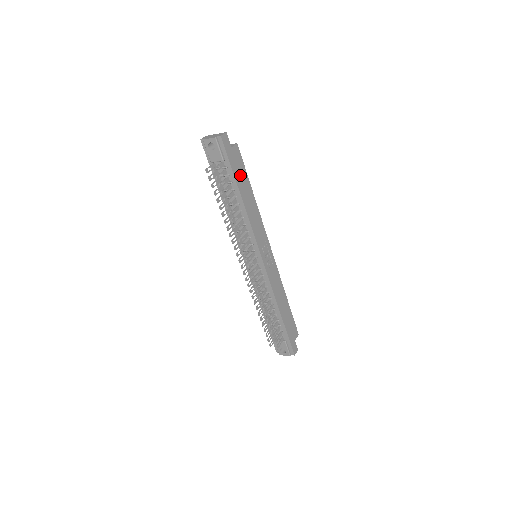
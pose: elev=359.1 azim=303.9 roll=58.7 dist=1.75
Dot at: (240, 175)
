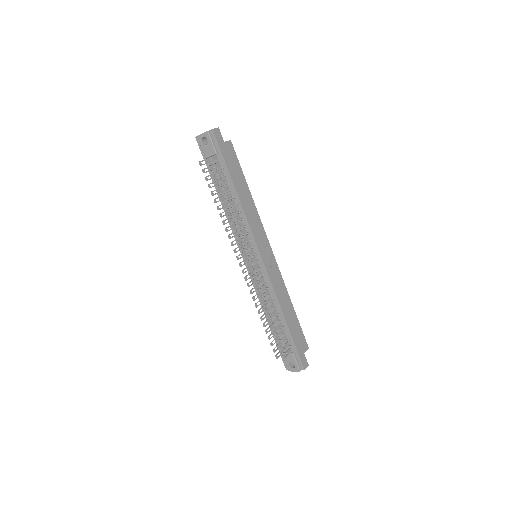
Dot at: (234, 169)
